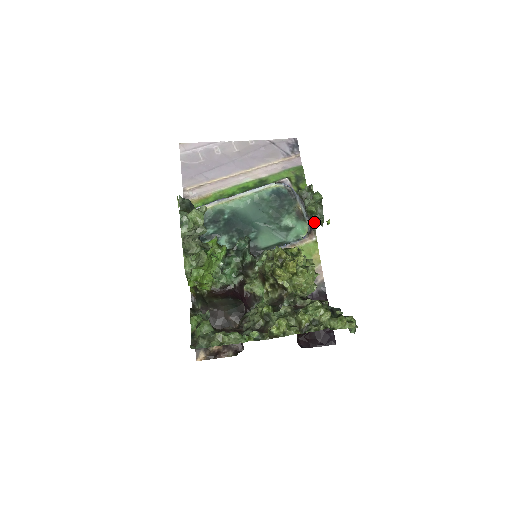
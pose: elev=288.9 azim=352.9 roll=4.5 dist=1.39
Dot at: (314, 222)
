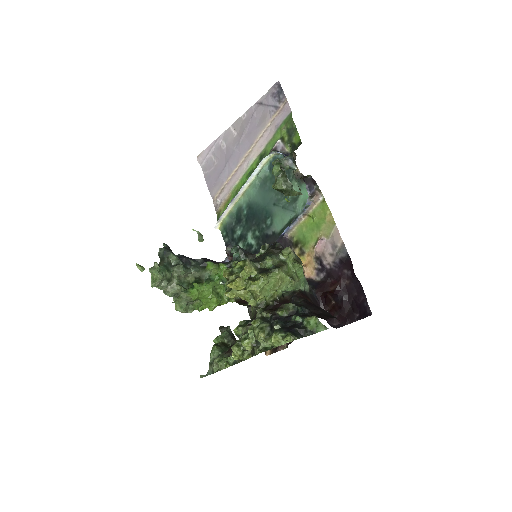
Dot at: (313, 180)
